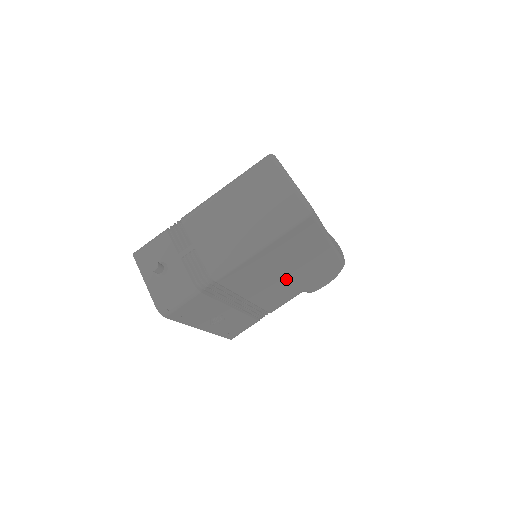
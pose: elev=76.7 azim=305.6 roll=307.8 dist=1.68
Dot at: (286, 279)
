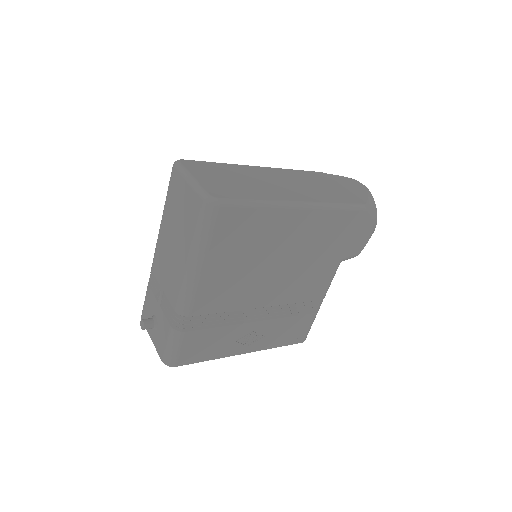
Dot at: (289, 267)
